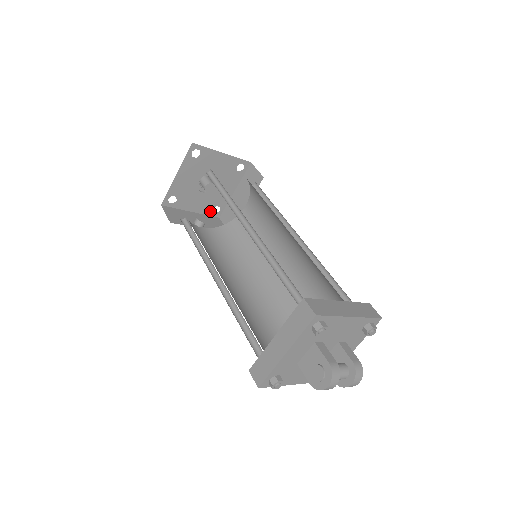
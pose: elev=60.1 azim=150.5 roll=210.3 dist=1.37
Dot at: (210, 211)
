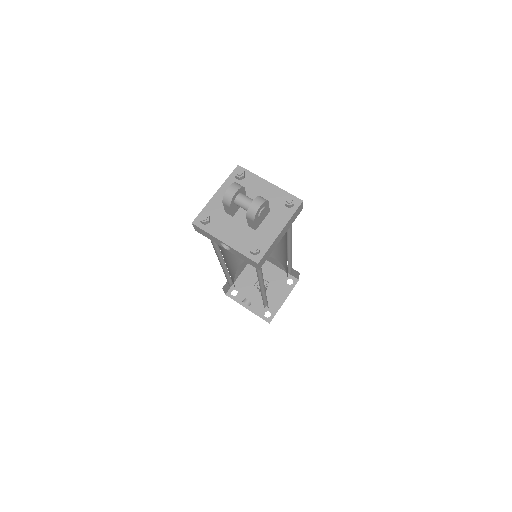
Dot at: (262, 314)
